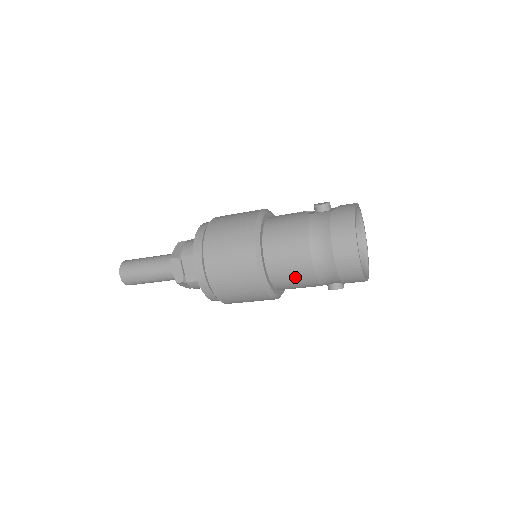
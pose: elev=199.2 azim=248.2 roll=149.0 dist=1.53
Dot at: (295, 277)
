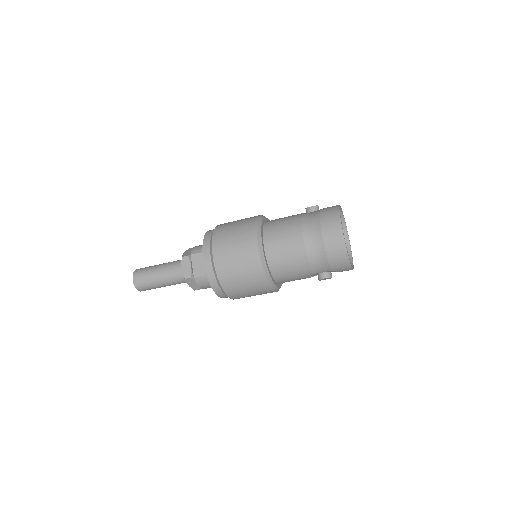
Dot at: (290, 261)
